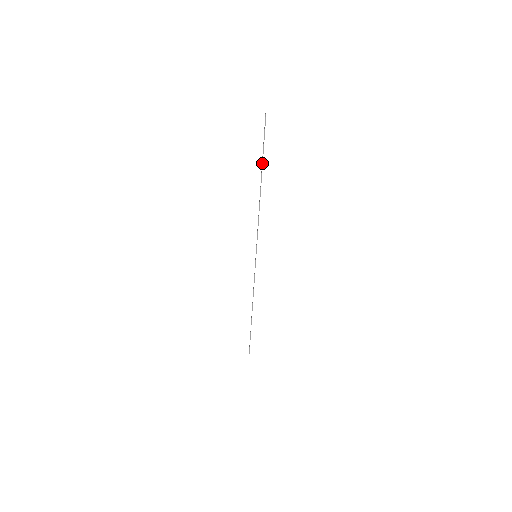
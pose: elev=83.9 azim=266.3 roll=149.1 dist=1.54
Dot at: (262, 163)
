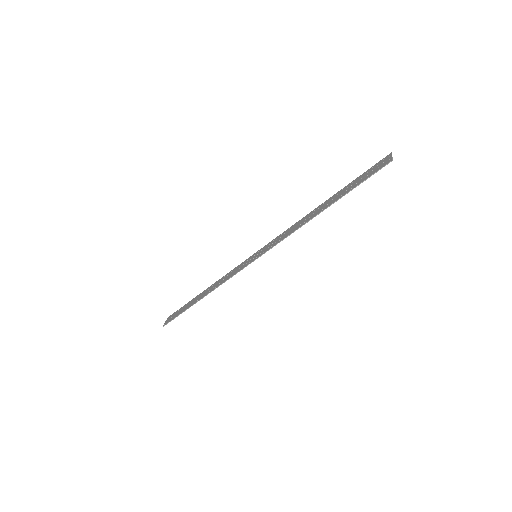
Dot at: (347, 193)
